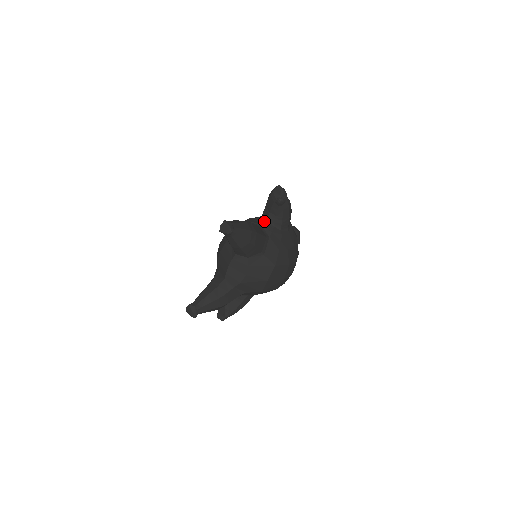
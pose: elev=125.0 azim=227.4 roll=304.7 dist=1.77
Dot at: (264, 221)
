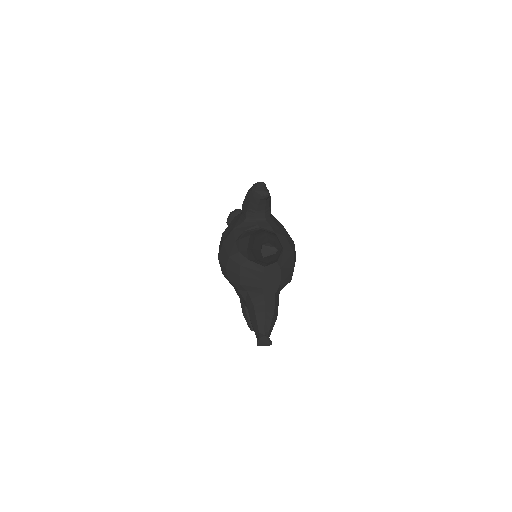
Dot at: (256, 222)
